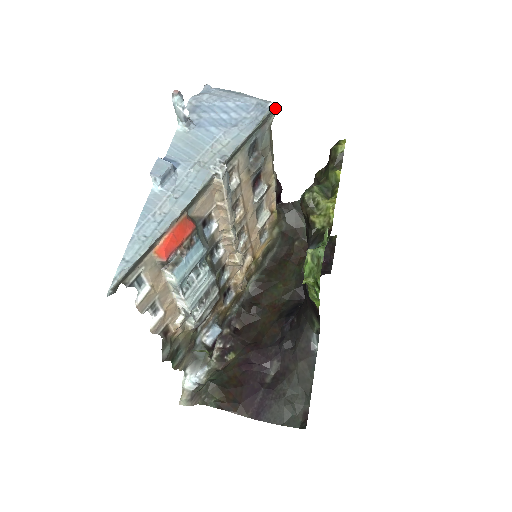
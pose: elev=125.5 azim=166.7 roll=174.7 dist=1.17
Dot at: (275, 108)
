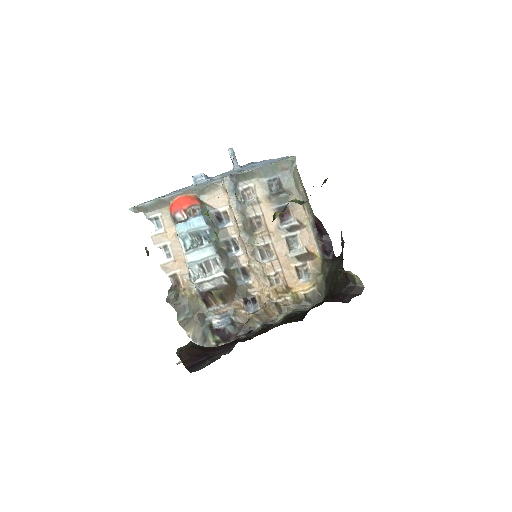
Dot at: (294, 159)
